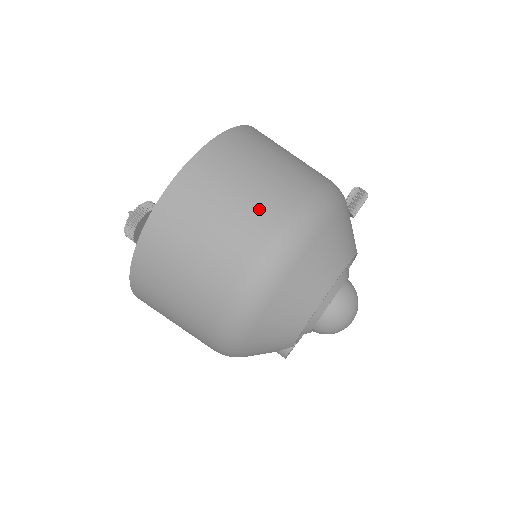
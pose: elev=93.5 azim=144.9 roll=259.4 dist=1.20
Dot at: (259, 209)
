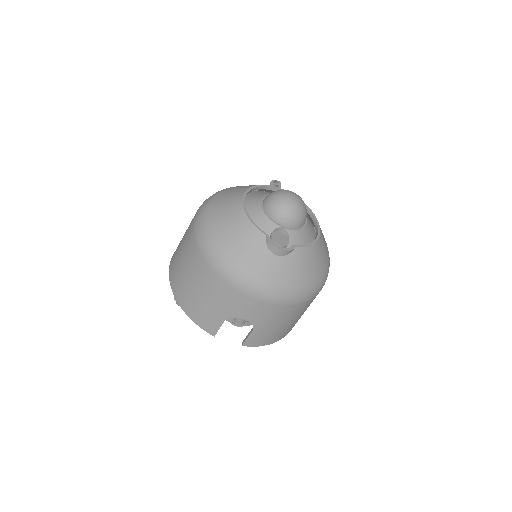
Dot at: occluded
